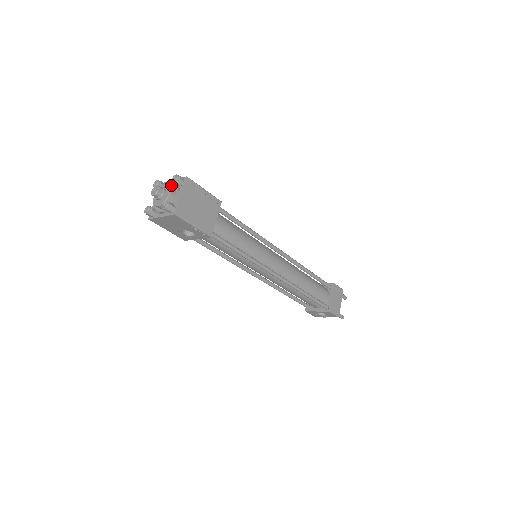
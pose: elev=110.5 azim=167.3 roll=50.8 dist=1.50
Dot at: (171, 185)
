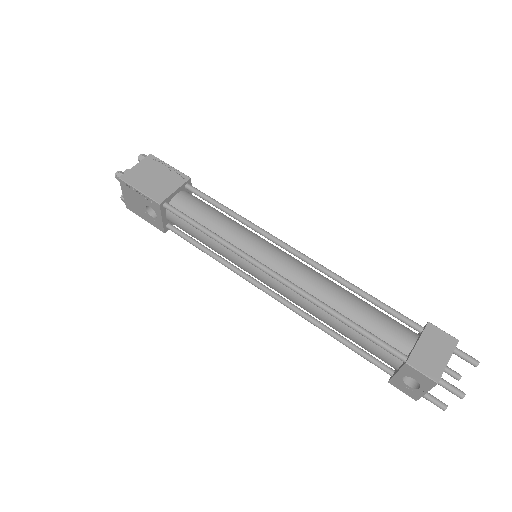
Dot at: occluded
